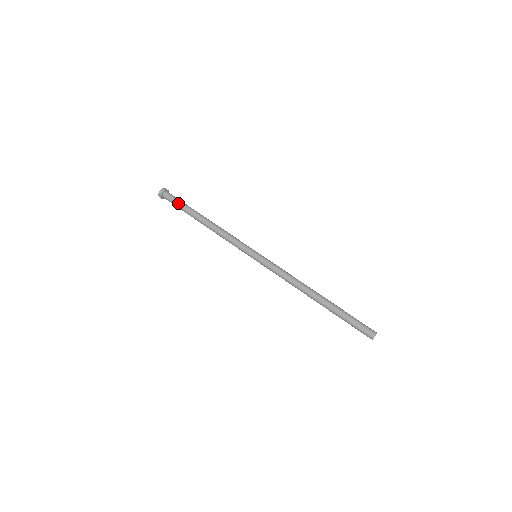
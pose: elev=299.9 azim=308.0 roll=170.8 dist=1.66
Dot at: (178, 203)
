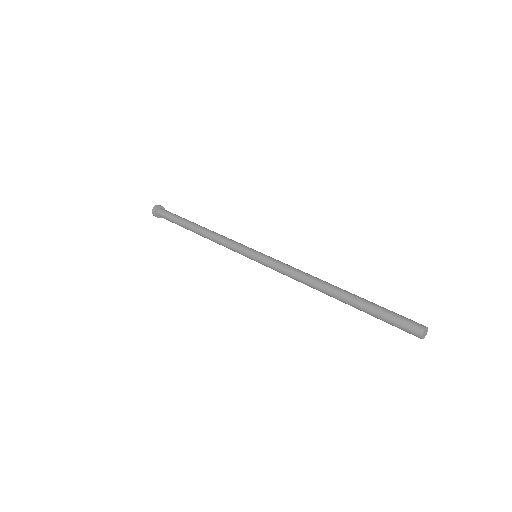
Dot at: (171, 216)
